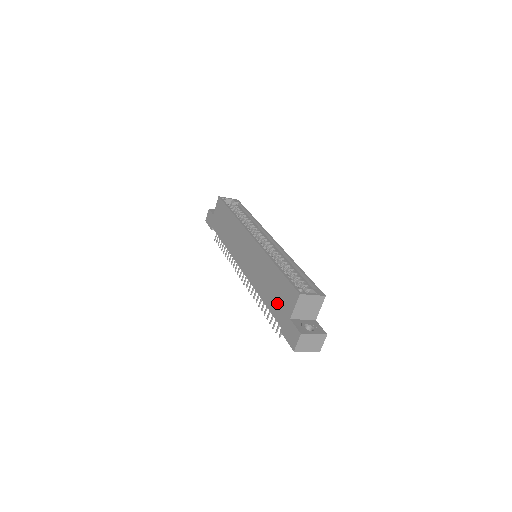
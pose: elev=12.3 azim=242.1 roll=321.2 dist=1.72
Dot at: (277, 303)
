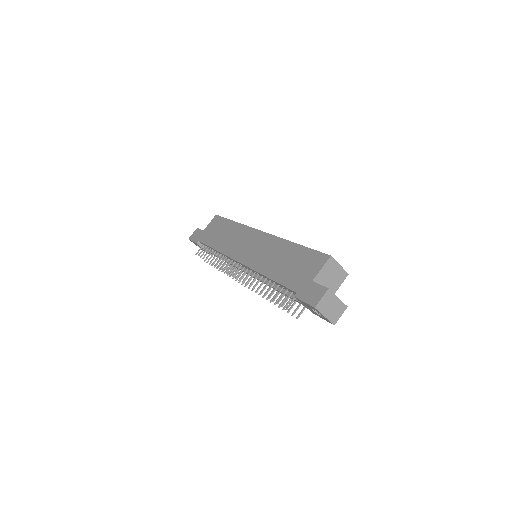
Dot at: (293, 273)
